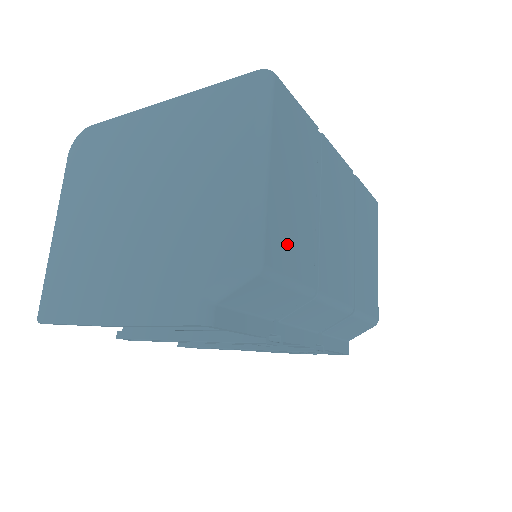
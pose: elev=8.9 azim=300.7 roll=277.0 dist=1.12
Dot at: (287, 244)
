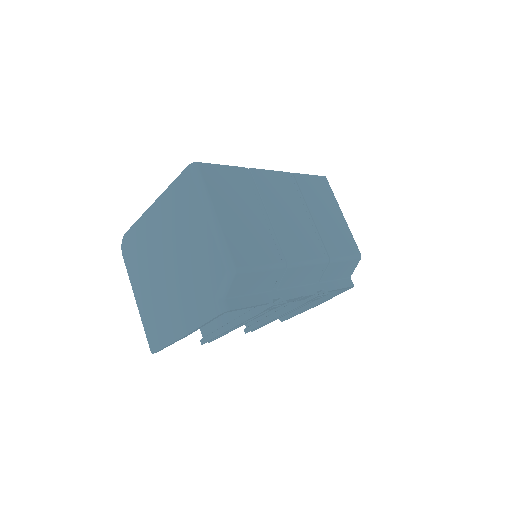
Dot at: (249, 248)
